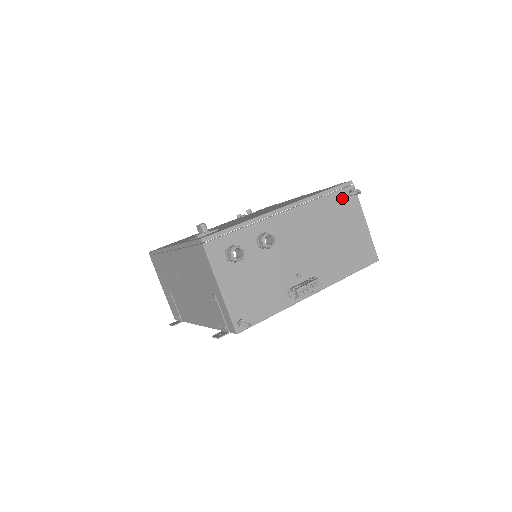
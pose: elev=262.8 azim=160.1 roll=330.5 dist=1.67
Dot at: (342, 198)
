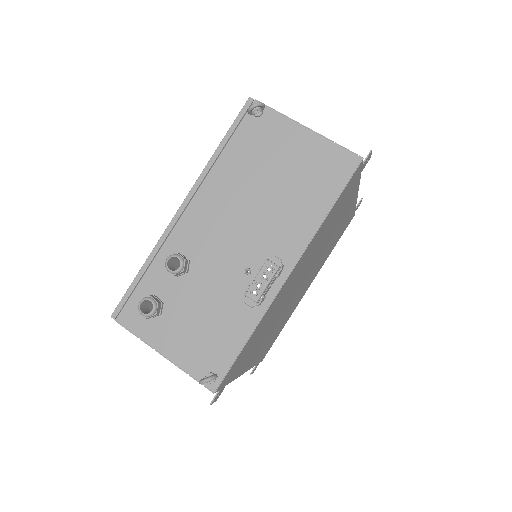
Dot at: (249, 130)
